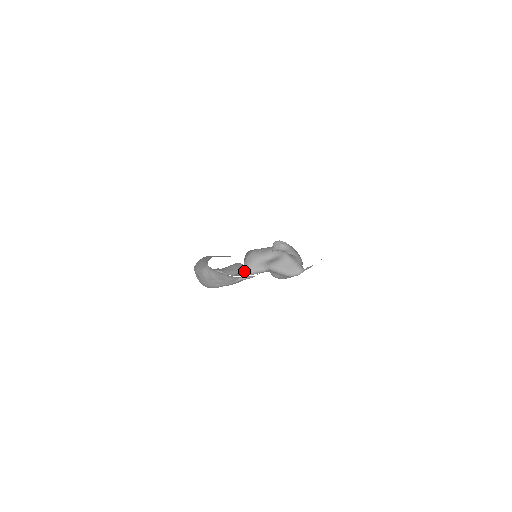
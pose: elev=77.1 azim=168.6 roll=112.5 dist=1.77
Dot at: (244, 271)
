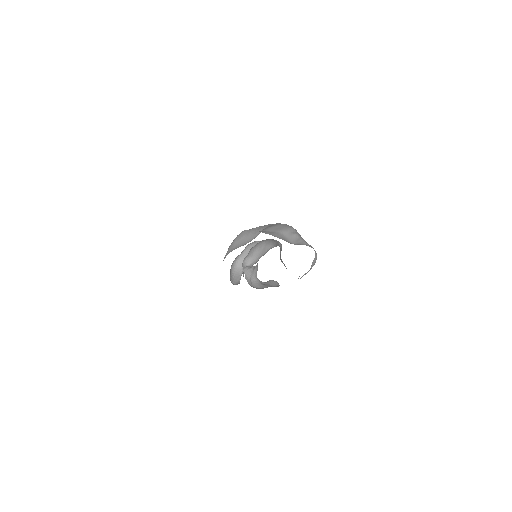
Dot at: (273, 246)
